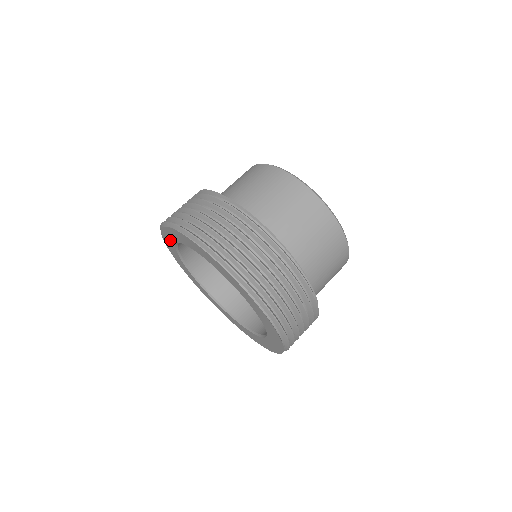
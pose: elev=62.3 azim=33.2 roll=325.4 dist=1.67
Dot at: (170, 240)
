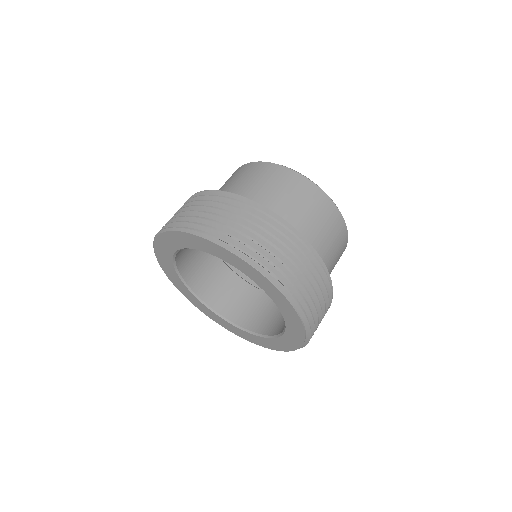
Dot at: (202, 246)
